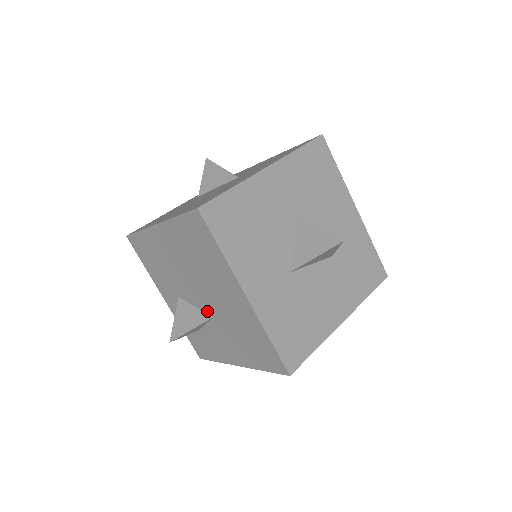
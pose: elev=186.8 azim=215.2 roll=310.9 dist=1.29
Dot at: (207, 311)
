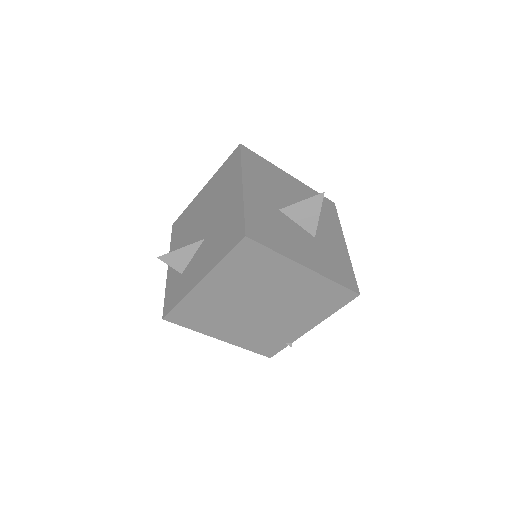
Dot at: (202, 237)
